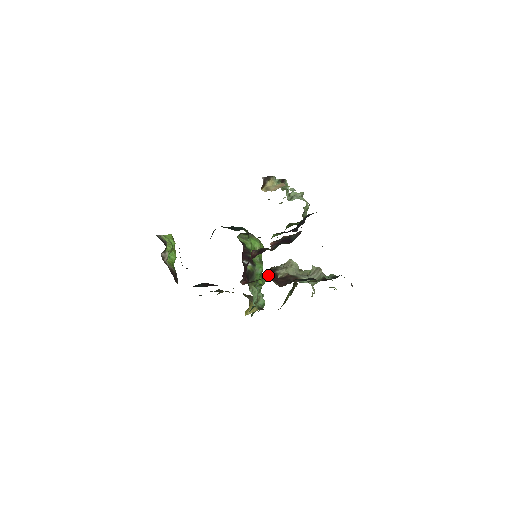
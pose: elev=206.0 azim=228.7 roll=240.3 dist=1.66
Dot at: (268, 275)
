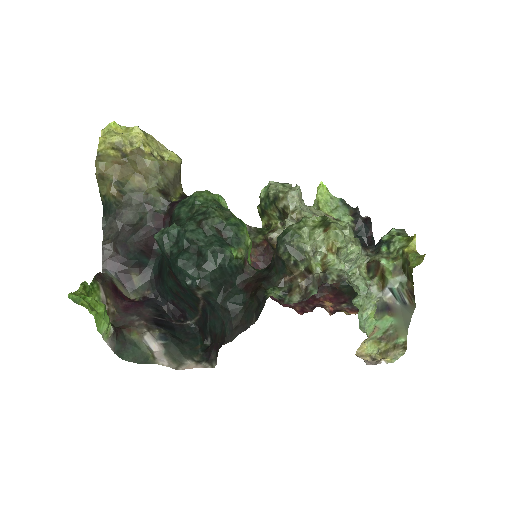
Dot at: occluded
